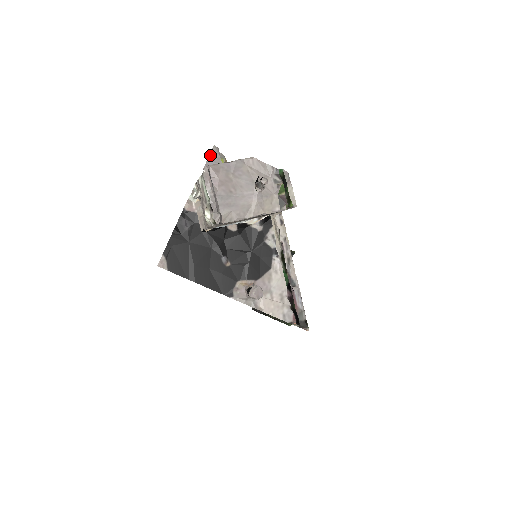
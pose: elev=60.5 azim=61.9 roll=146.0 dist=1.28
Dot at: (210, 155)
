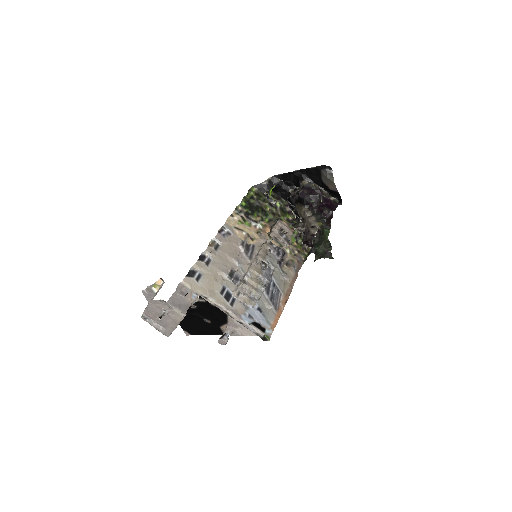
Dot at: (145, 296)
